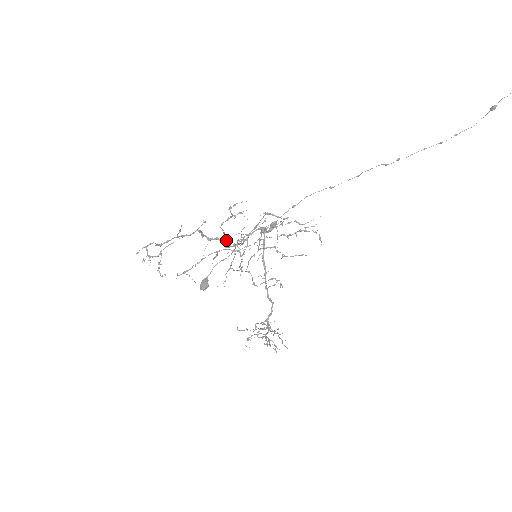
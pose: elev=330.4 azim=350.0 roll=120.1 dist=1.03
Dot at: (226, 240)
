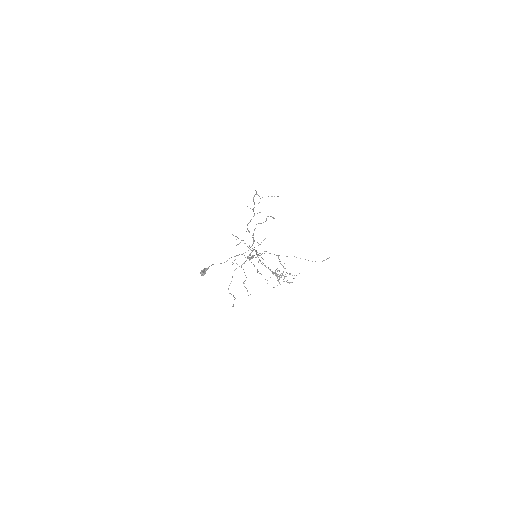
Dot at: occluded
